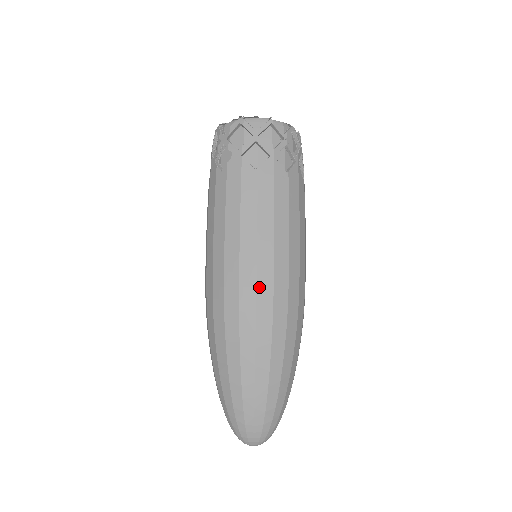
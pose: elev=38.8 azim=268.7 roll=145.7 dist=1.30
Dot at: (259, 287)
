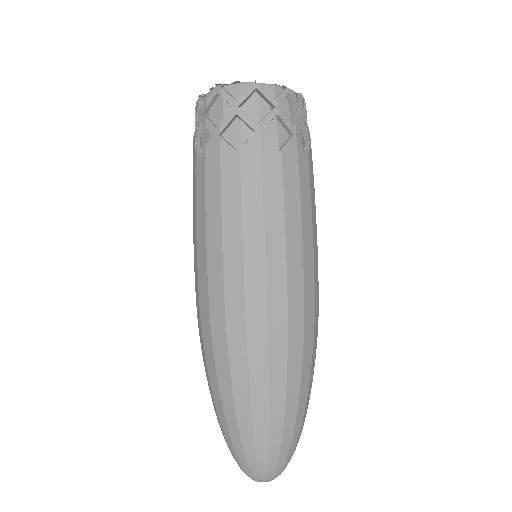
Dot at: (248, 301)
